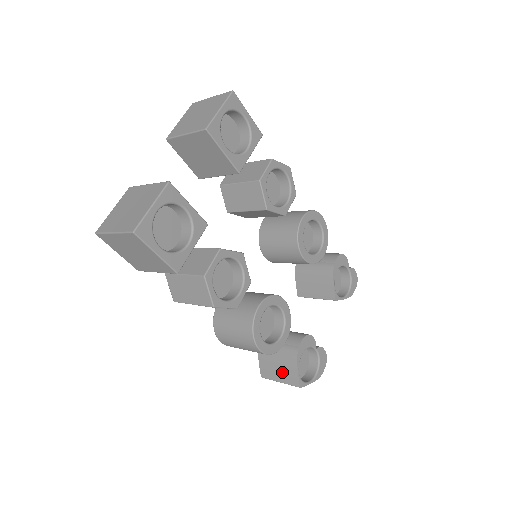
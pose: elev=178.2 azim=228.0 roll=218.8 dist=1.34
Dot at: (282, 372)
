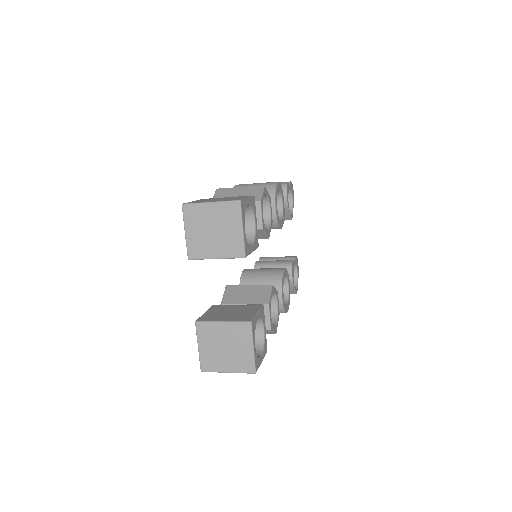
Dot at: occluded
